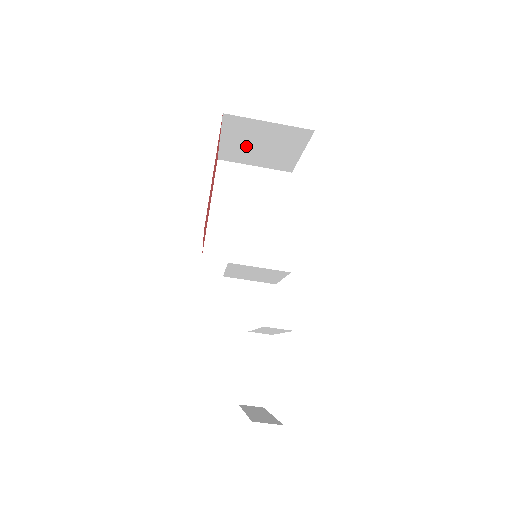
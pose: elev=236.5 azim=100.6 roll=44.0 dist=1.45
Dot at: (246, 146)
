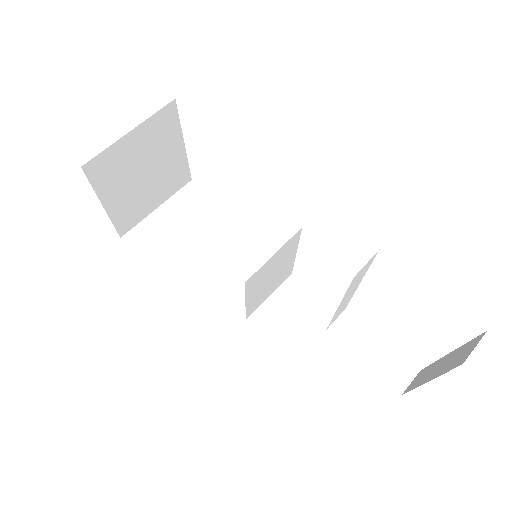
Dot at: (132, 190)
